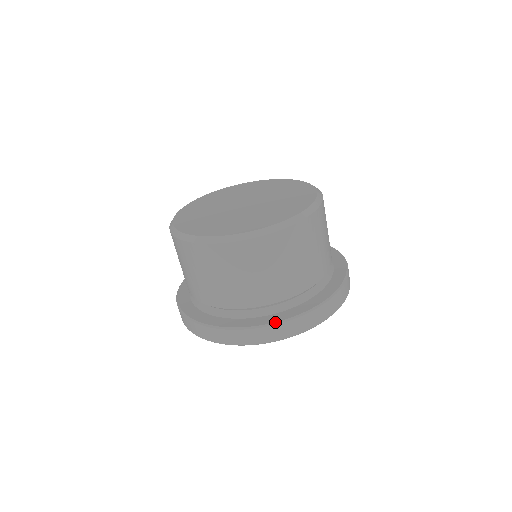
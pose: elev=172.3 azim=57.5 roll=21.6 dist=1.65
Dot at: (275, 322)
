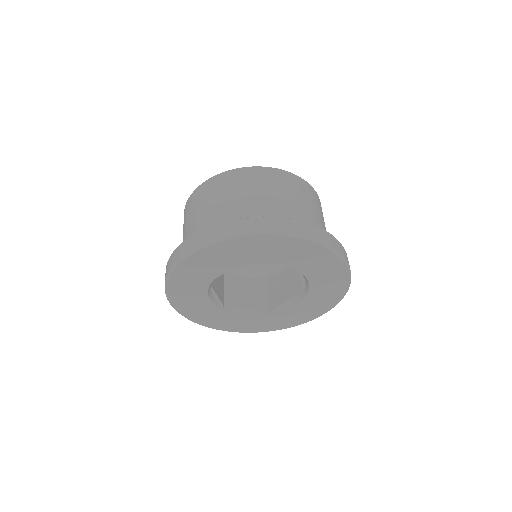
Dot at: (336, 239)
